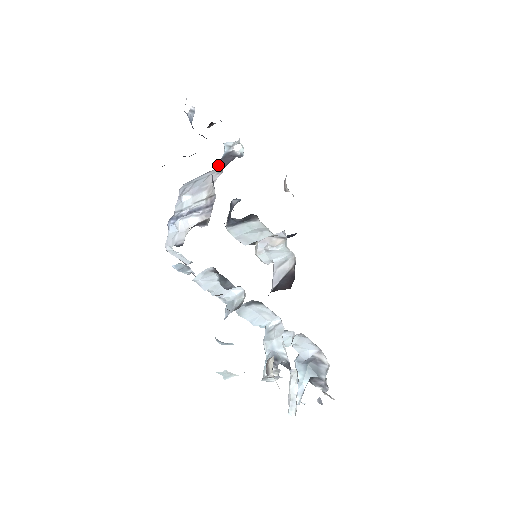
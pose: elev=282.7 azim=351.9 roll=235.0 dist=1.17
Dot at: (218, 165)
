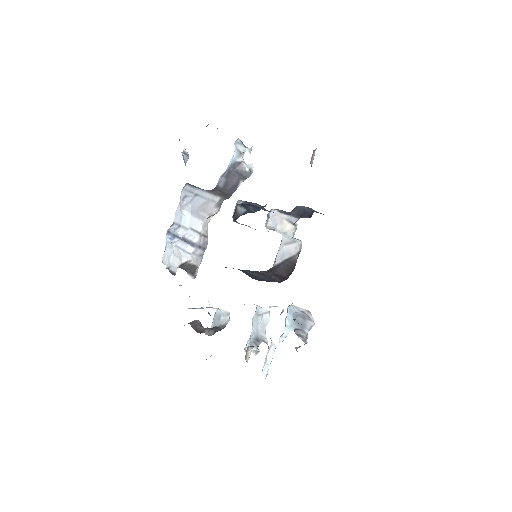
Dot at: (221, 184)
